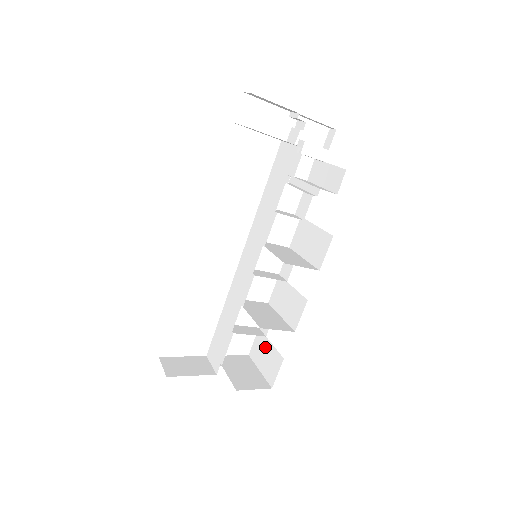
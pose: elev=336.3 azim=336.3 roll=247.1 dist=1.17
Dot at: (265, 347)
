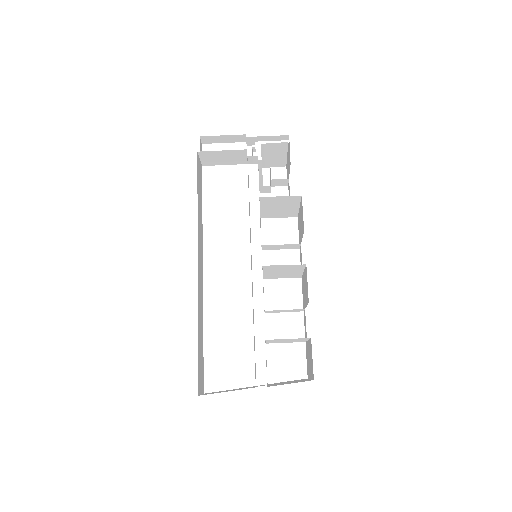
Dot at: (308, 351)
